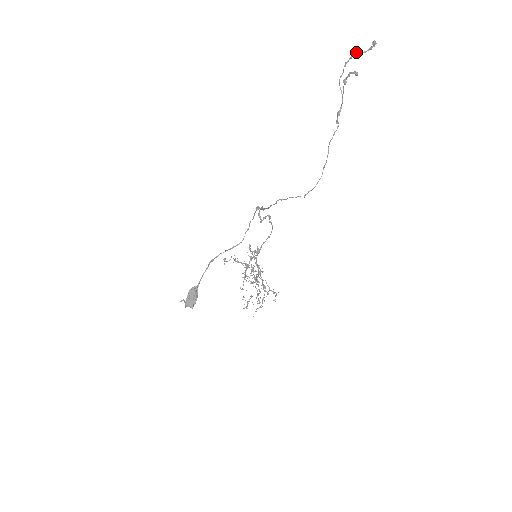
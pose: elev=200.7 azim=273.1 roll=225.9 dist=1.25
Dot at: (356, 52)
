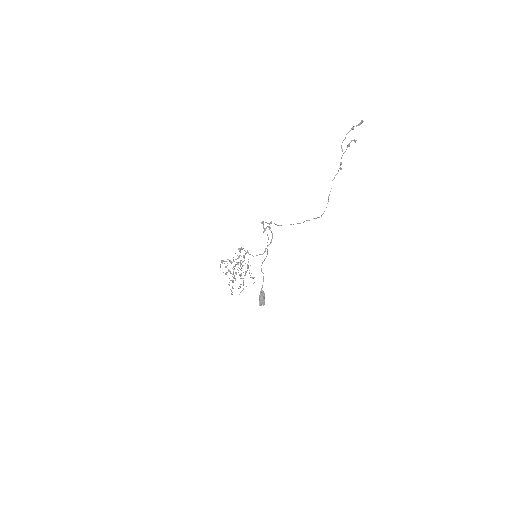
Dot at: (353, 127)
